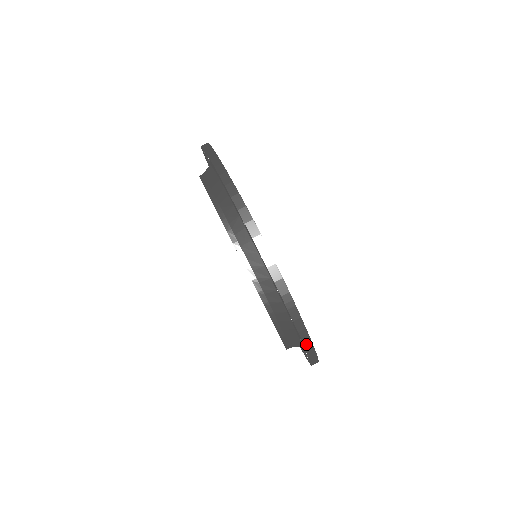
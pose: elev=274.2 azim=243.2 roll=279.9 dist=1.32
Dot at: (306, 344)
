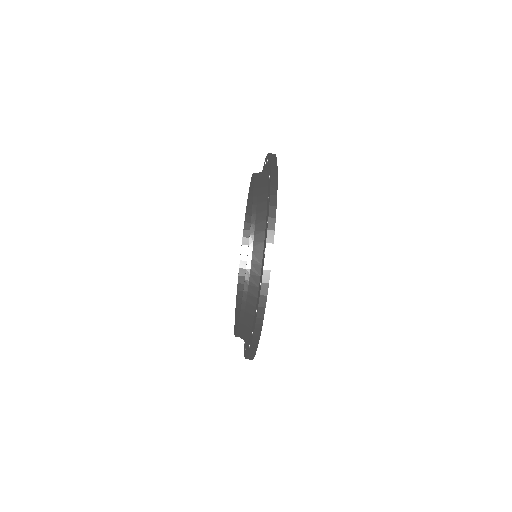
Dot at: (251, 351)
